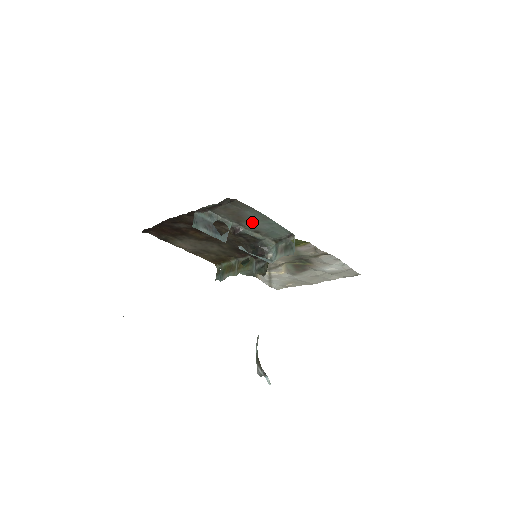
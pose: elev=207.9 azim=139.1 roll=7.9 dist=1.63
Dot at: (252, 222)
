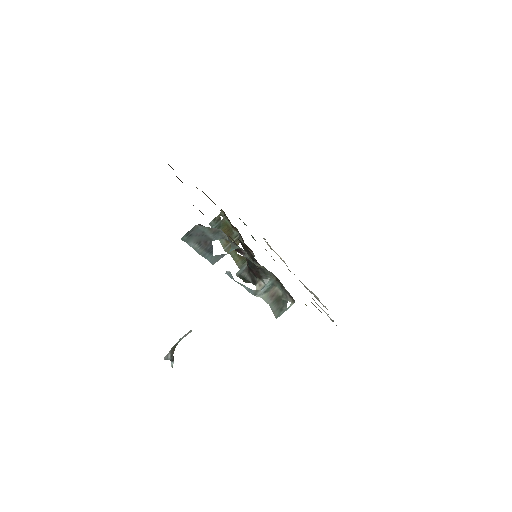
Dot at: occluded
